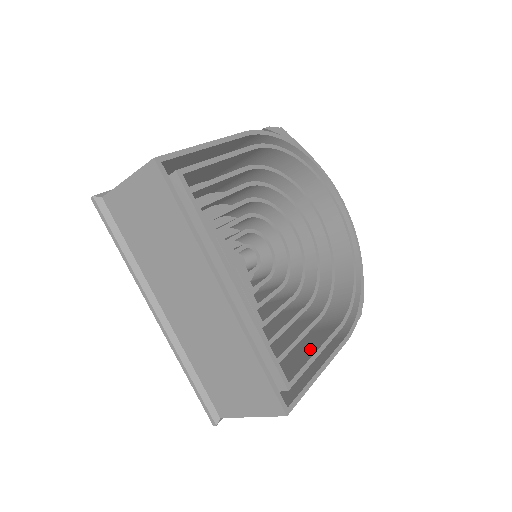
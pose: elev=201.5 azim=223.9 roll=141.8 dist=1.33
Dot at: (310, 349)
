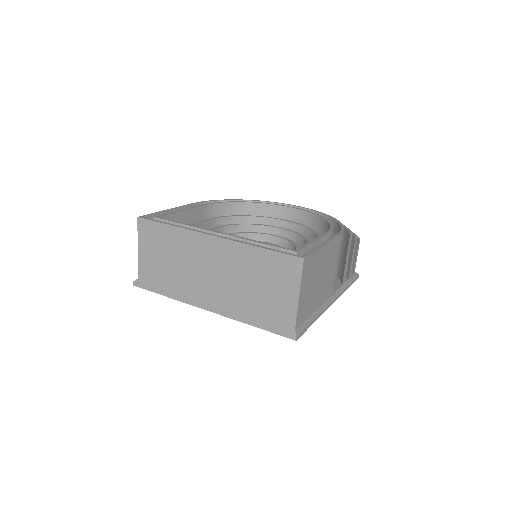
Dot at: occluded
